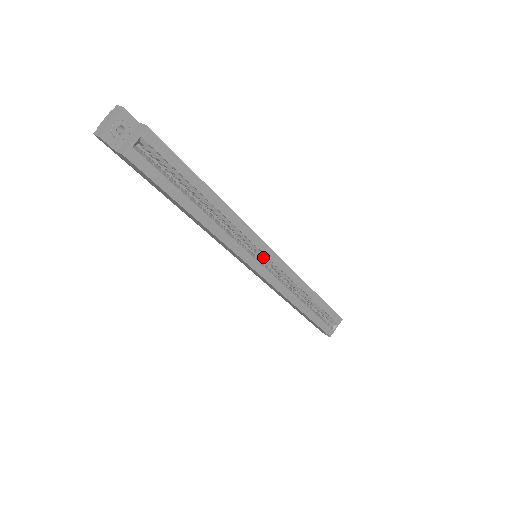
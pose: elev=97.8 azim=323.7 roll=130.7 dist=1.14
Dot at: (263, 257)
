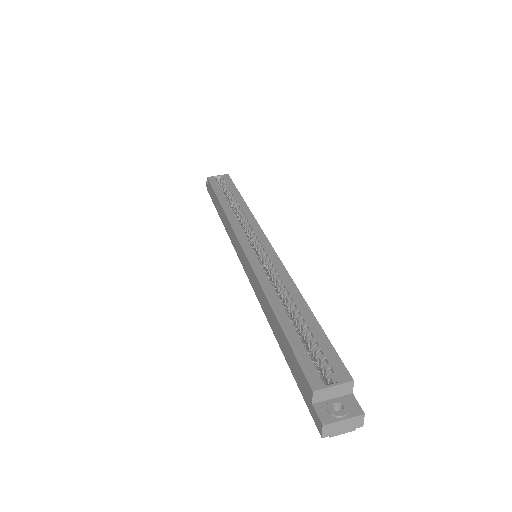
Dot at: (257, 245)
